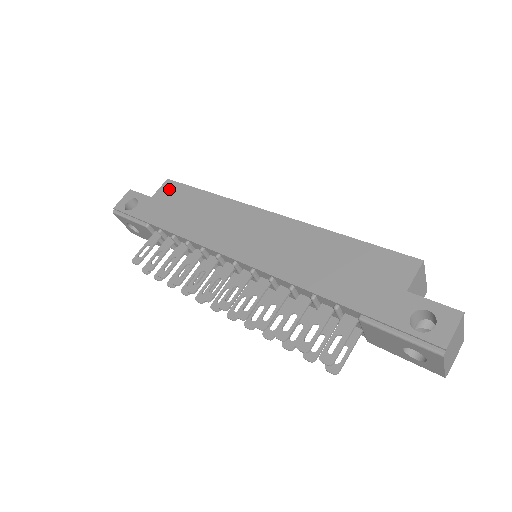
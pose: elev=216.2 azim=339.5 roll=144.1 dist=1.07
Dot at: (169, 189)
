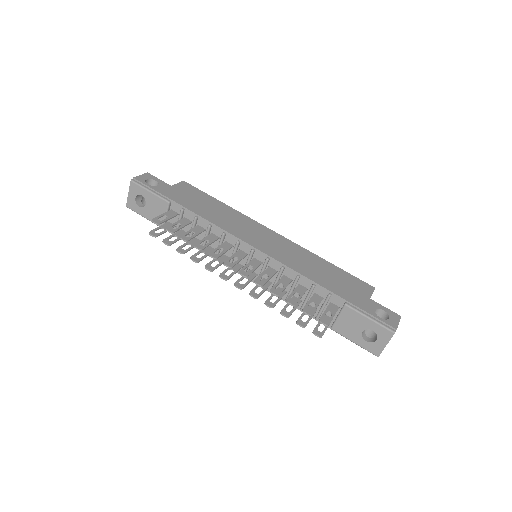
Dot at: (187, 187)
